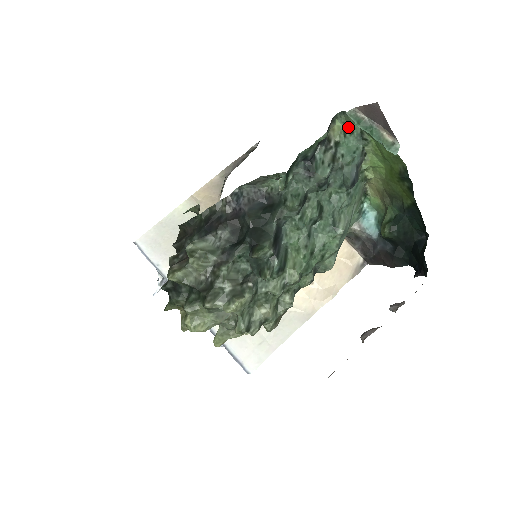
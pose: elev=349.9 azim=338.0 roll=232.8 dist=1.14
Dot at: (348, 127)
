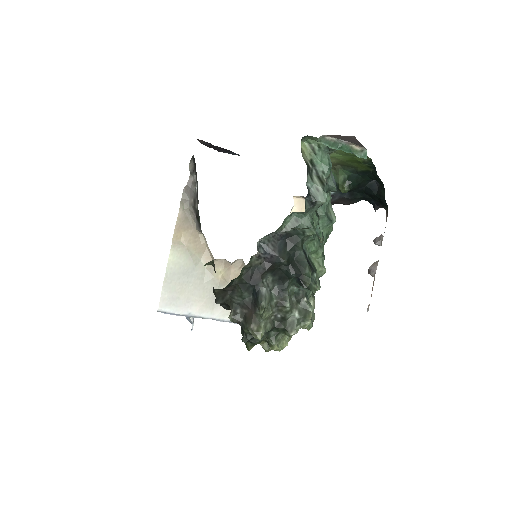
Dot at: (313, 144)
